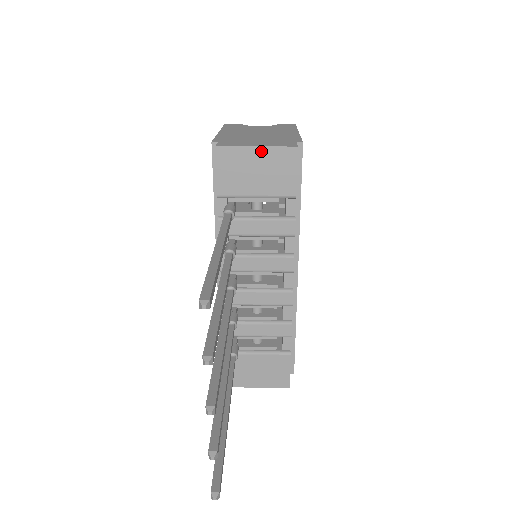
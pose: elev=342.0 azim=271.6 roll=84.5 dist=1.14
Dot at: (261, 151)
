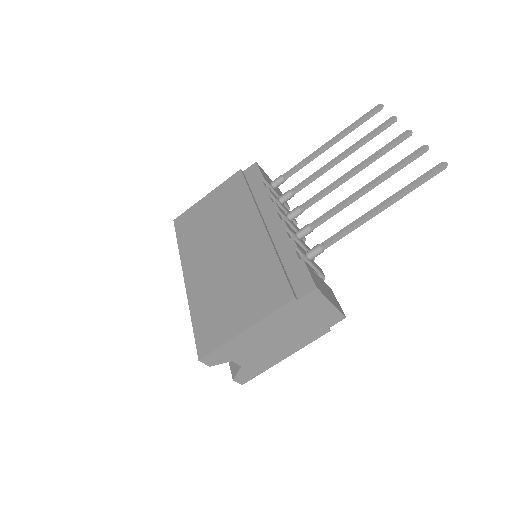
Dot at: (271, 180)
